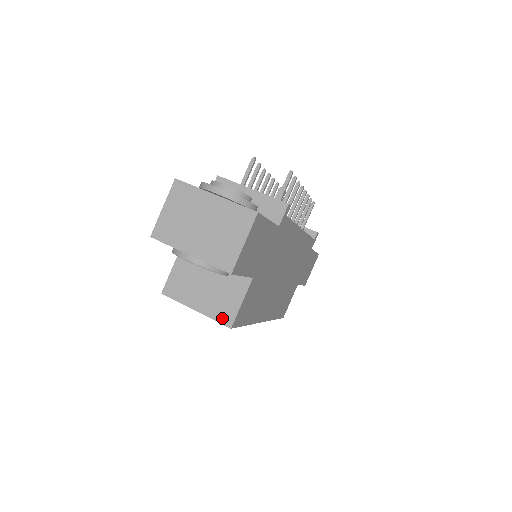
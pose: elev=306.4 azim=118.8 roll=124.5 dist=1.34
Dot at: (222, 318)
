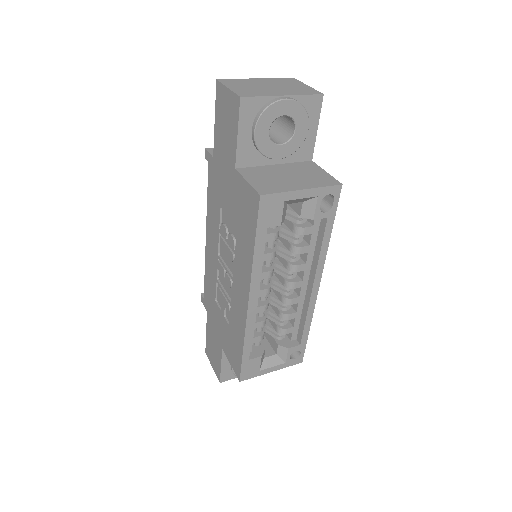
Dot at: (328, 183)
